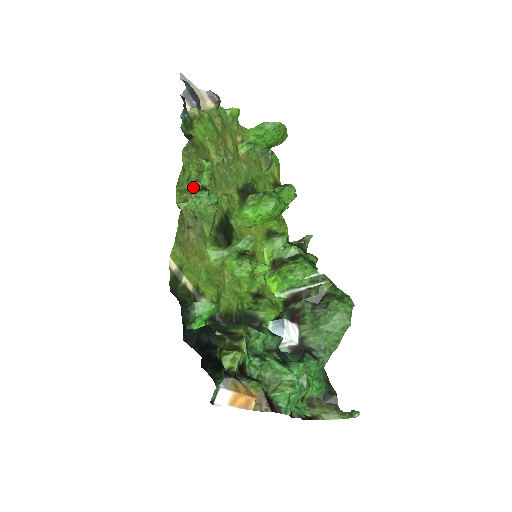
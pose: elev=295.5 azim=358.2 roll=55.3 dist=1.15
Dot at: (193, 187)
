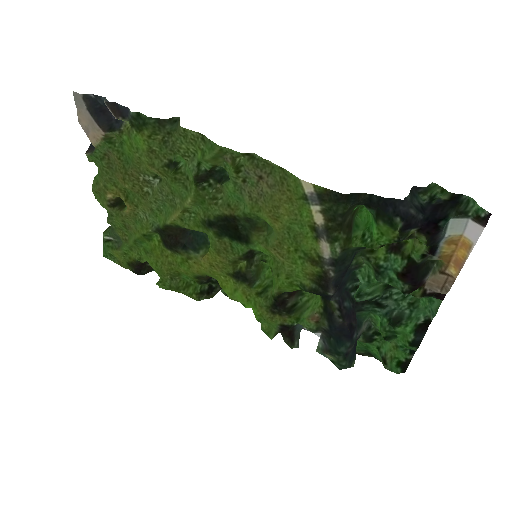
Dot at: (209, 162)
